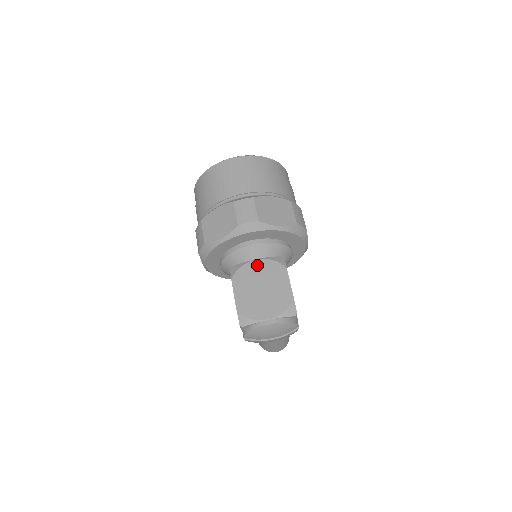
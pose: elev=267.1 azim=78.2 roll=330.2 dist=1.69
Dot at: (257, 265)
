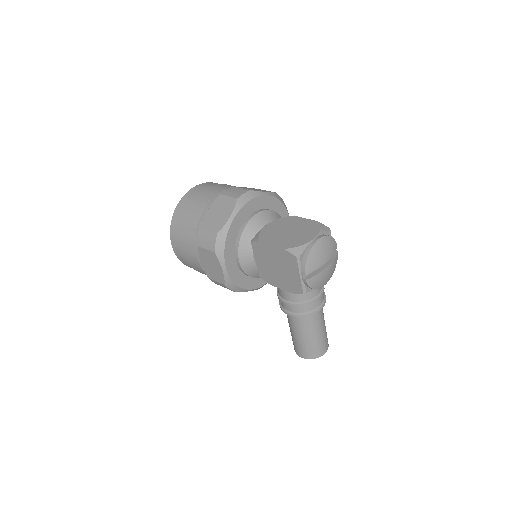
Dot at: (270, 226)
